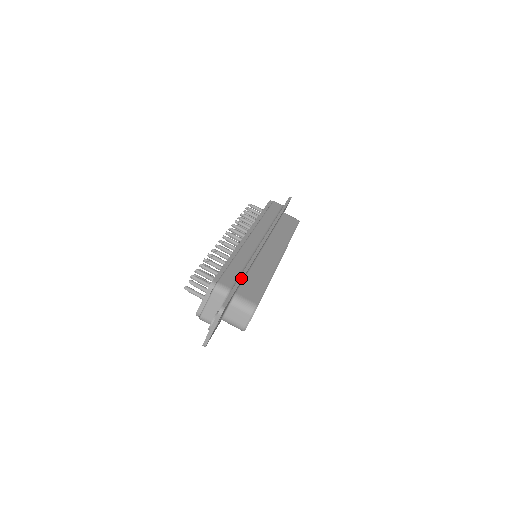
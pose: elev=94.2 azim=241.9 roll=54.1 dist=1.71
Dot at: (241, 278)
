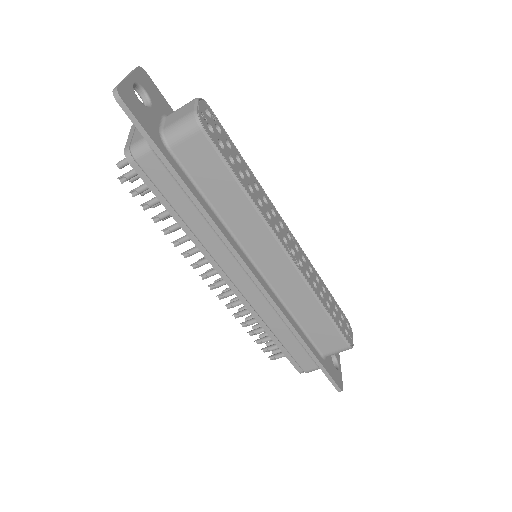
Dot at: (313, 356)
